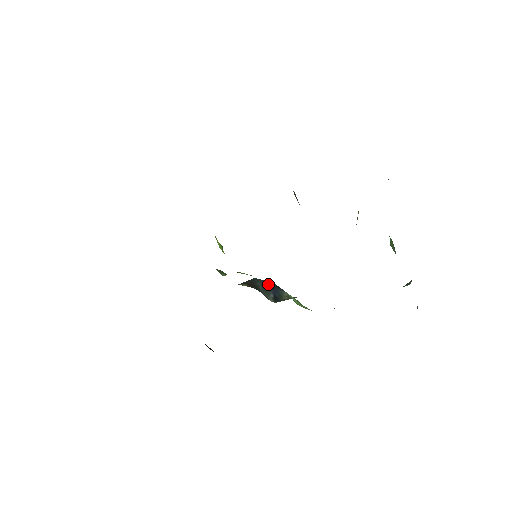
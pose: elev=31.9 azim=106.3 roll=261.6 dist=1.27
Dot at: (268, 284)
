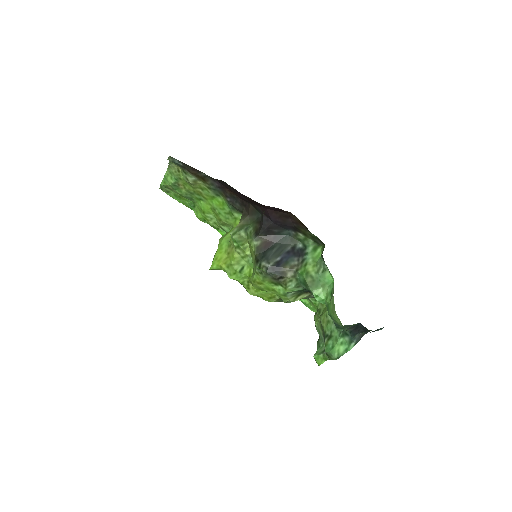
Dot at: (289, 247)
